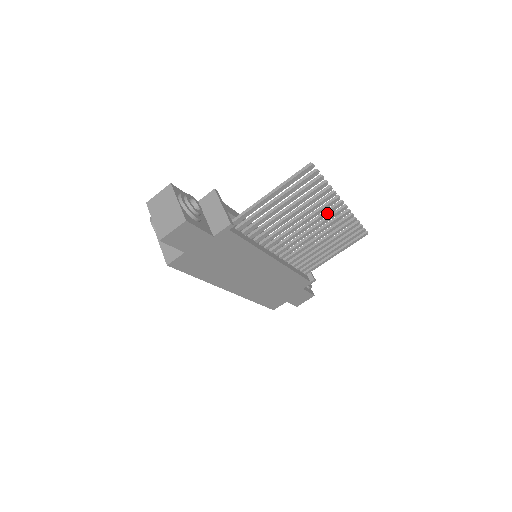
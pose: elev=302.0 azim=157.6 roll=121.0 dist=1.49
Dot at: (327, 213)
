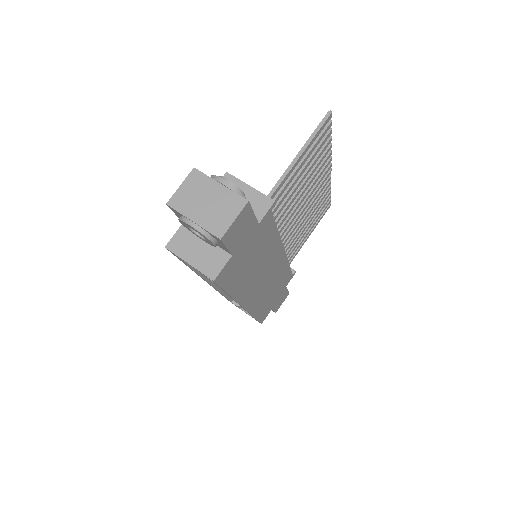
Dot at: (320, 180)
